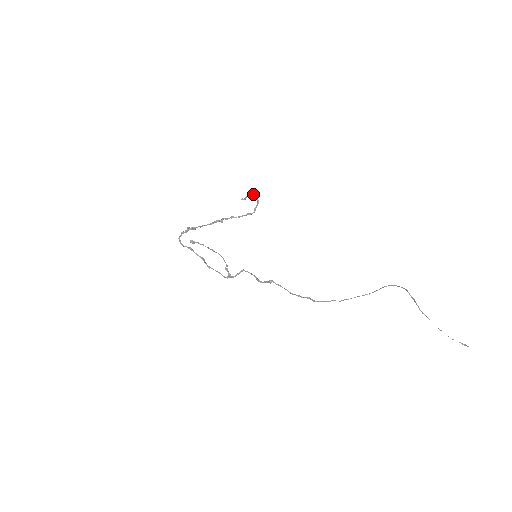
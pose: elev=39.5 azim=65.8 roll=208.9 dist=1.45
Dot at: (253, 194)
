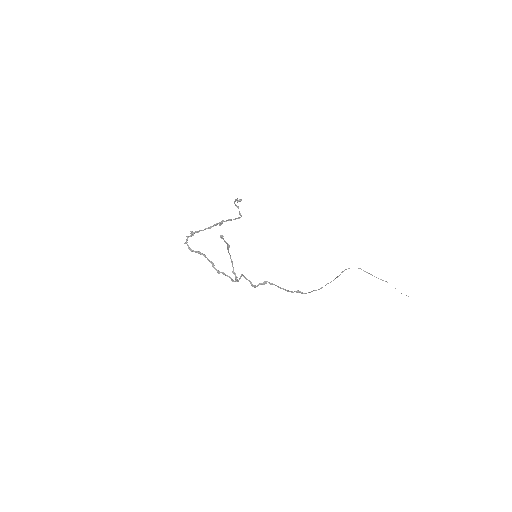
Dot at: occluded
